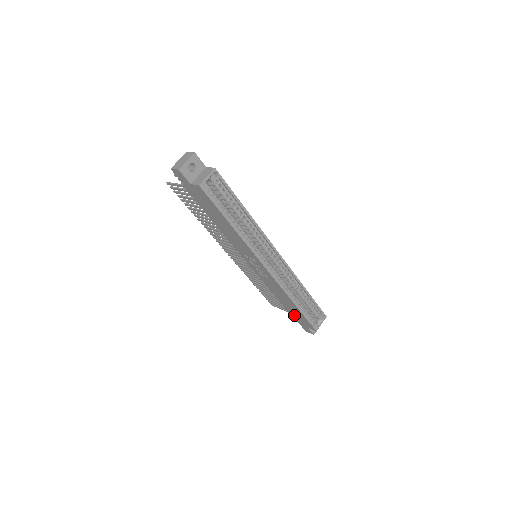
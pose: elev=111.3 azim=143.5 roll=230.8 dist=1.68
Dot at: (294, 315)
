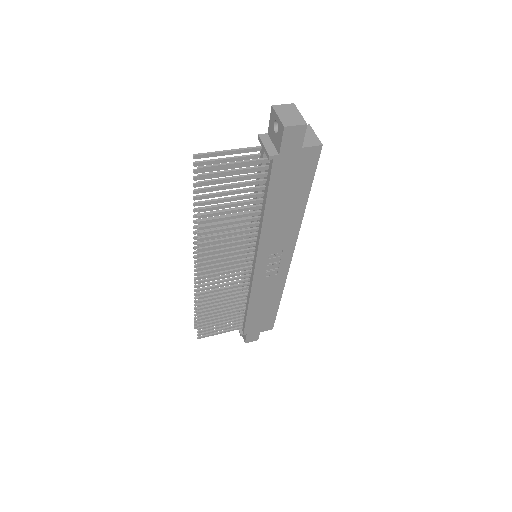
Dot at: (253, 324)
